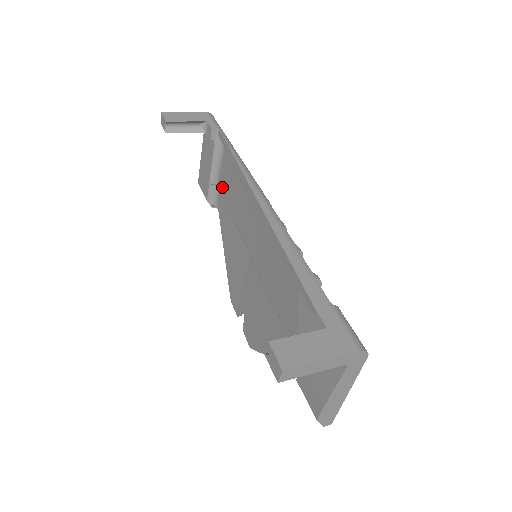
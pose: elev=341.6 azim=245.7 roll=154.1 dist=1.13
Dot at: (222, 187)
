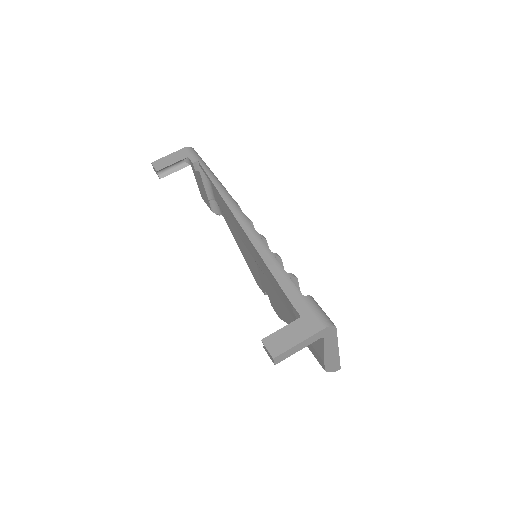
Dot at: (218, 202)
